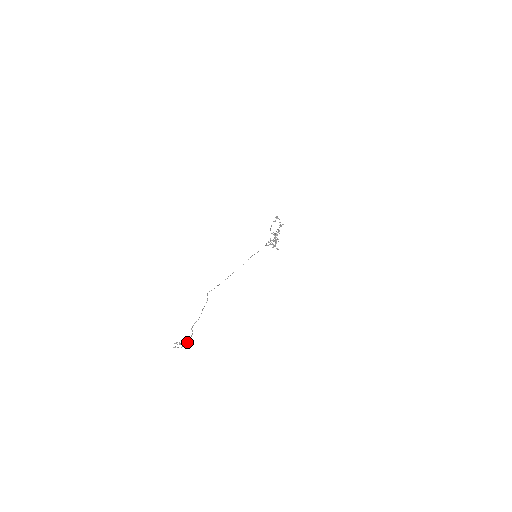
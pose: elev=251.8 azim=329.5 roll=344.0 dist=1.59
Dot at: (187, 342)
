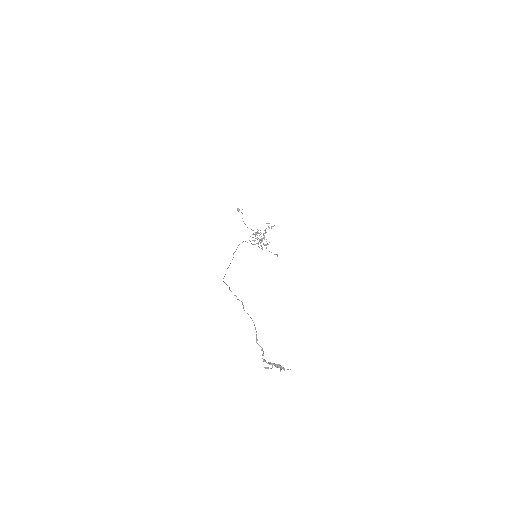
Dot at: (265, 360)
